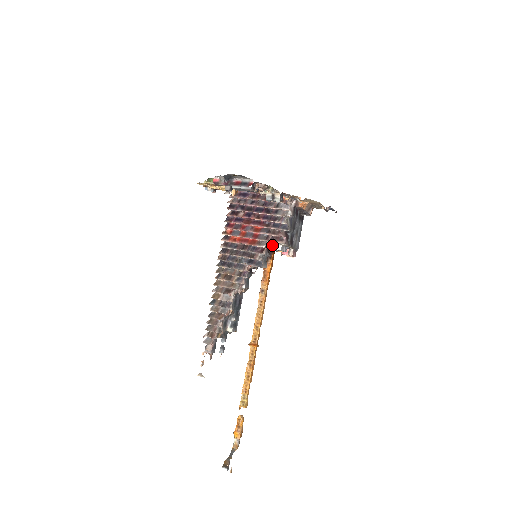
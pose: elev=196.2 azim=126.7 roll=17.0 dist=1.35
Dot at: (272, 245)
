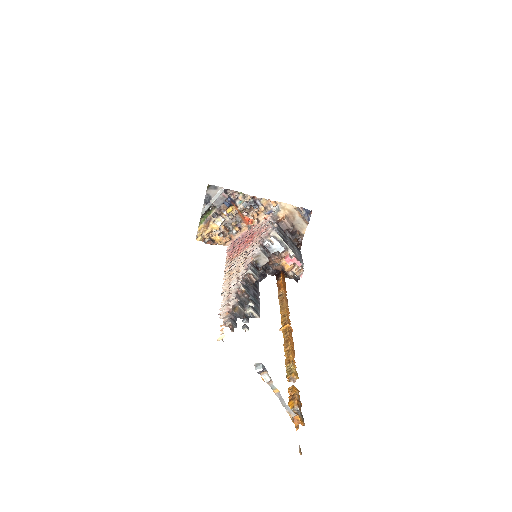
Dot at: (265, 241)
